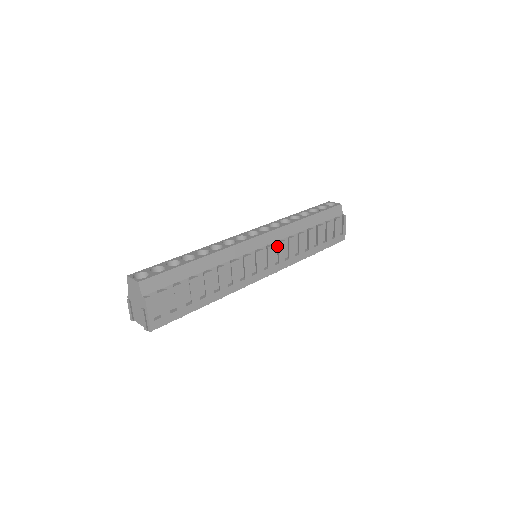
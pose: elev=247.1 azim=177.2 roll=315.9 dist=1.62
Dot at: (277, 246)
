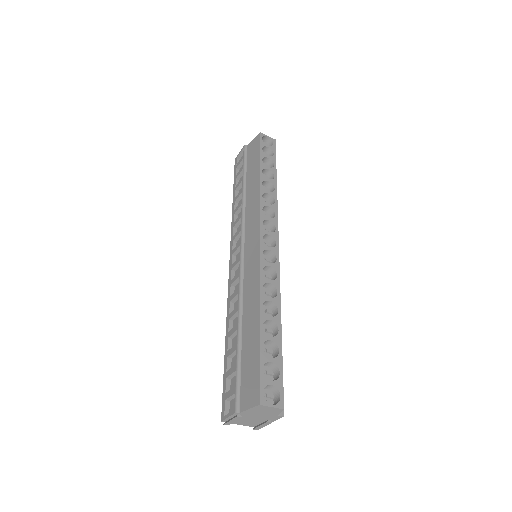
Dot at: occluded
